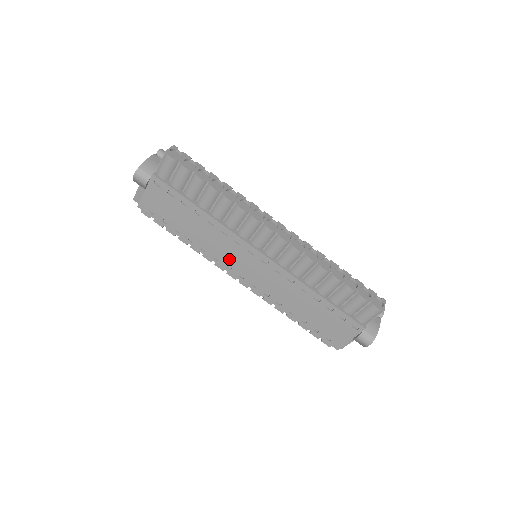
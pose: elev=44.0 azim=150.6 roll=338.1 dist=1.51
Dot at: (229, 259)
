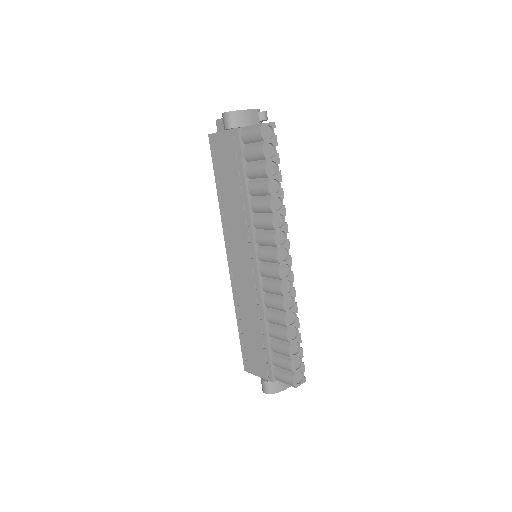
Dot at: (233, 240)
